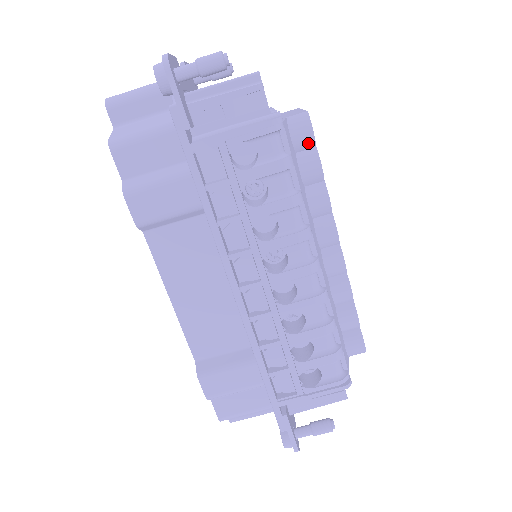
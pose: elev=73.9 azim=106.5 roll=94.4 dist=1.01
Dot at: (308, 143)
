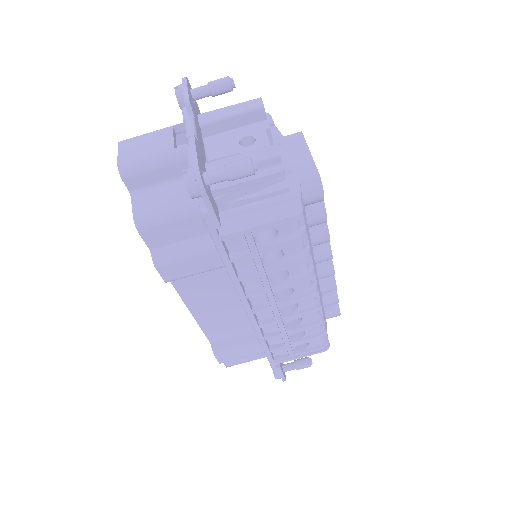
Dot at: (317, 201)
